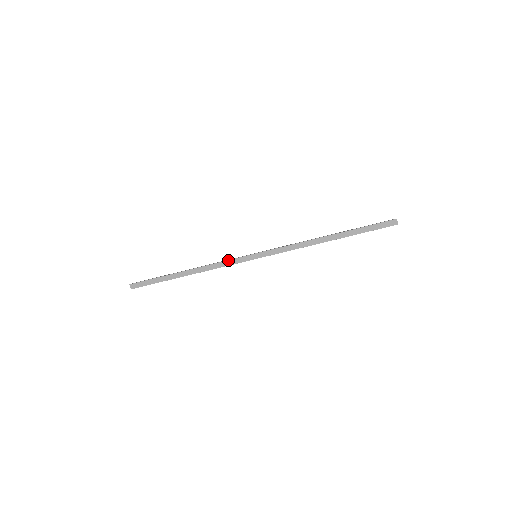
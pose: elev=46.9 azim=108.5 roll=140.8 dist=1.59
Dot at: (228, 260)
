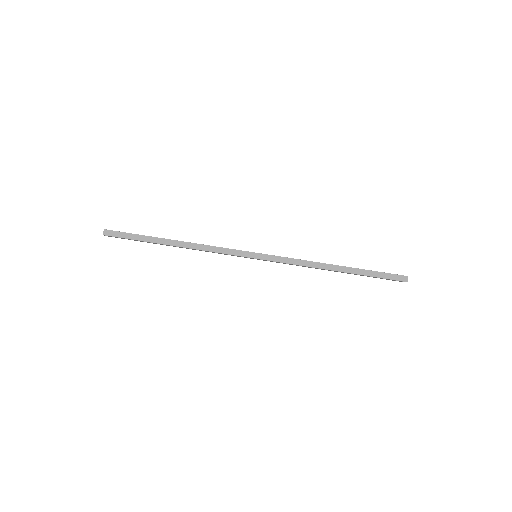
Dot at: (226, 248)
